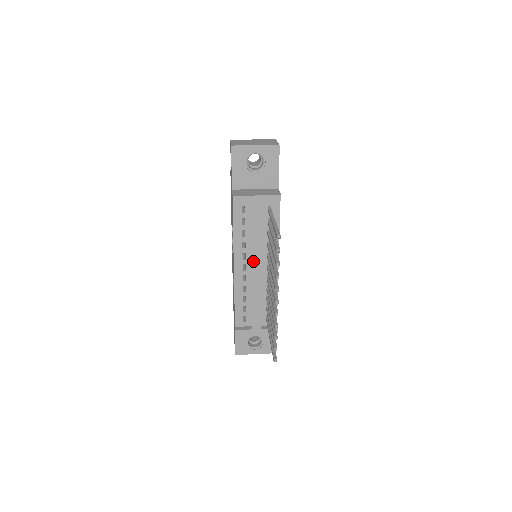
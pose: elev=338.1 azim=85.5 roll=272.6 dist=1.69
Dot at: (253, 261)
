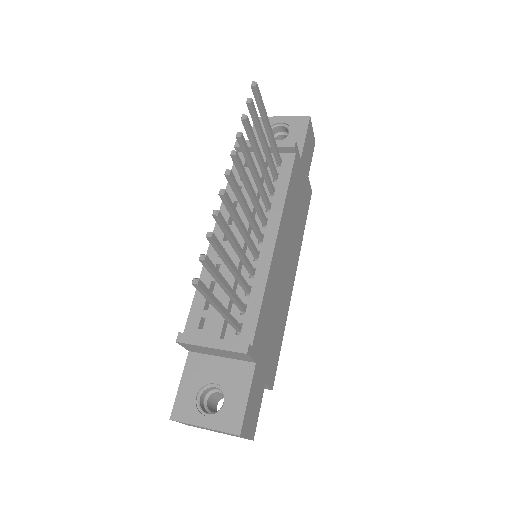
Dot at: occluded
